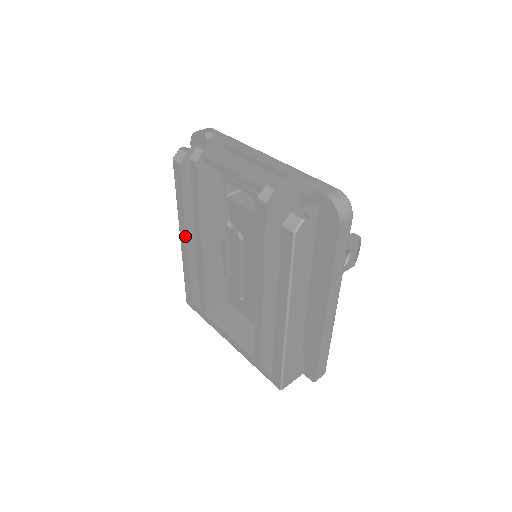
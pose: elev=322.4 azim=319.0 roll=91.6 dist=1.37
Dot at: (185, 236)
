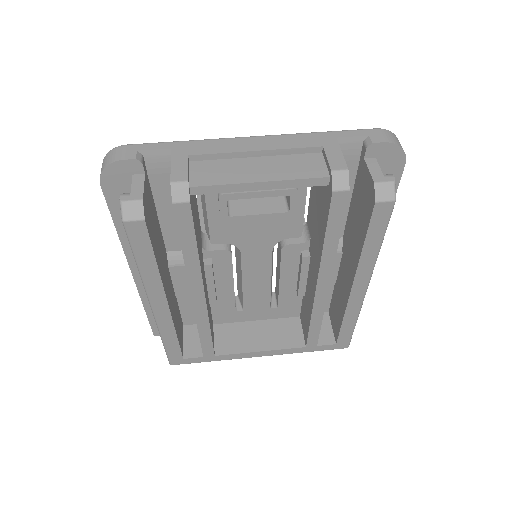
Dot at: (165, 300)
